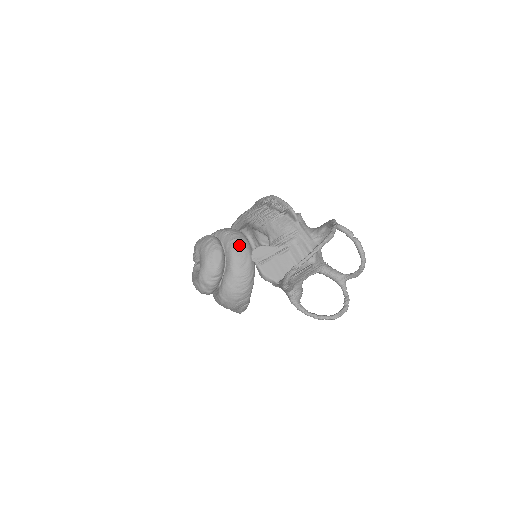
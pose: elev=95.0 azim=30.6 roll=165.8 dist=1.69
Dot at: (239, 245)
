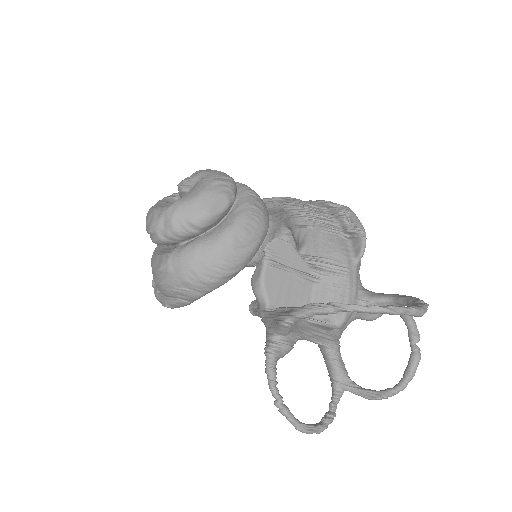
Dot at: (257, 219)
